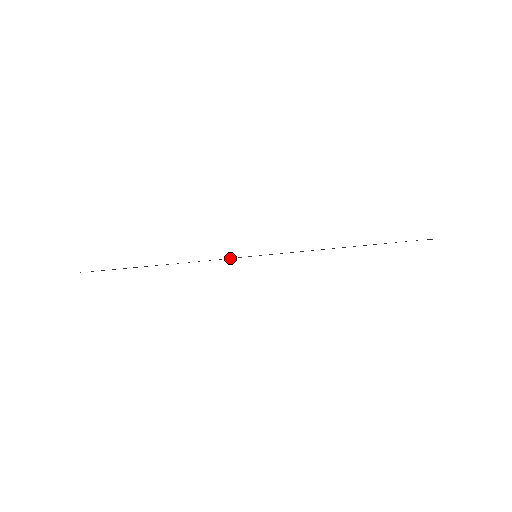
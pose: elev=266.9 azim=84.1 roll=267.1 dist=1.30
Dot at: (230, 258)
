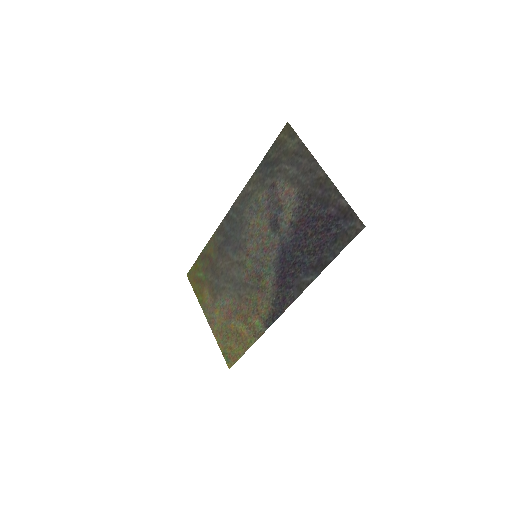
Dot at: (265, 299)
